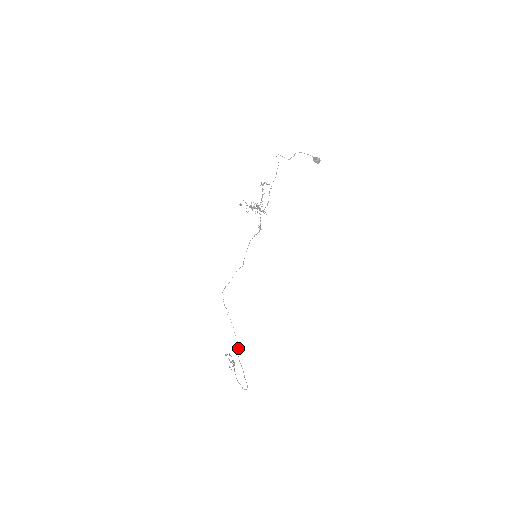
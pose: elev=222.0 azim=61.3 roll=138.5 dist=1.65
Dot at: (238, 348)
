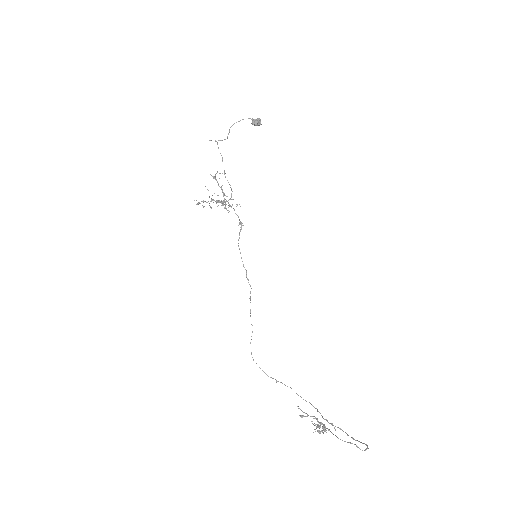
Dot at: (318, 411)
